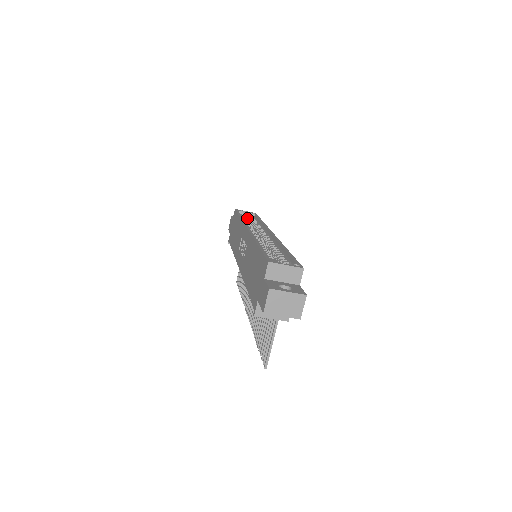
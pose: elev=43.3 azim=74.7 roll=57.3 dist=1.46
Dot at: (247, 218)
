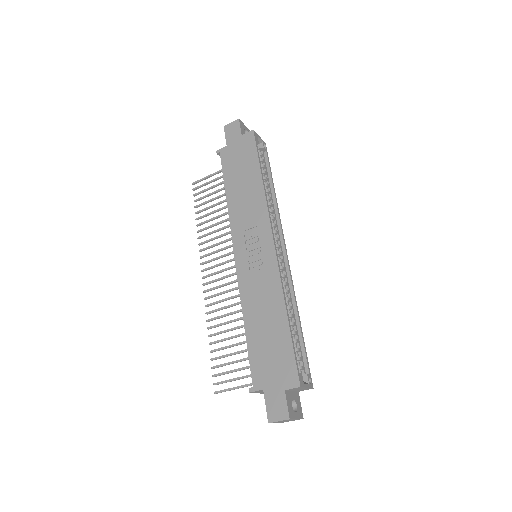
Dot at: occluded
